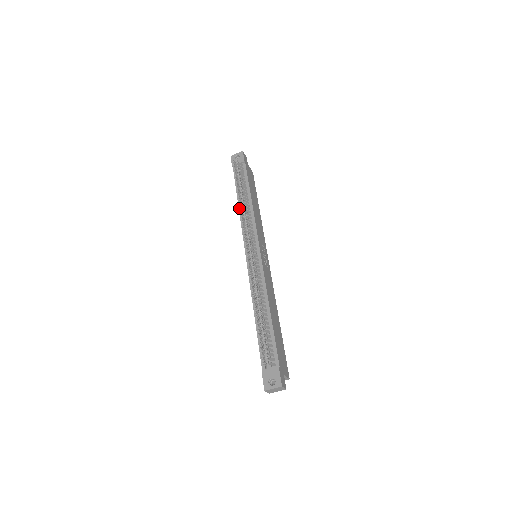
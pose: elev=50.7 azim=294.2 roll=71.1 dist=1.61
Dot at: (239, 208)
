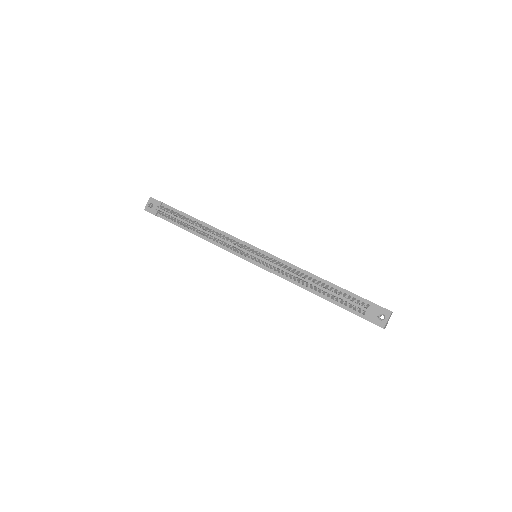
Dot at: (201, 237)
